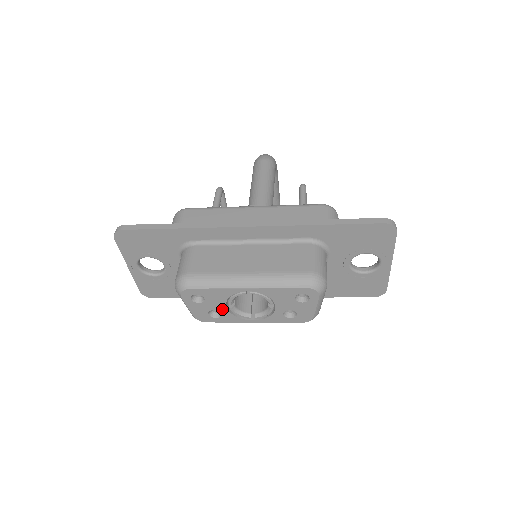
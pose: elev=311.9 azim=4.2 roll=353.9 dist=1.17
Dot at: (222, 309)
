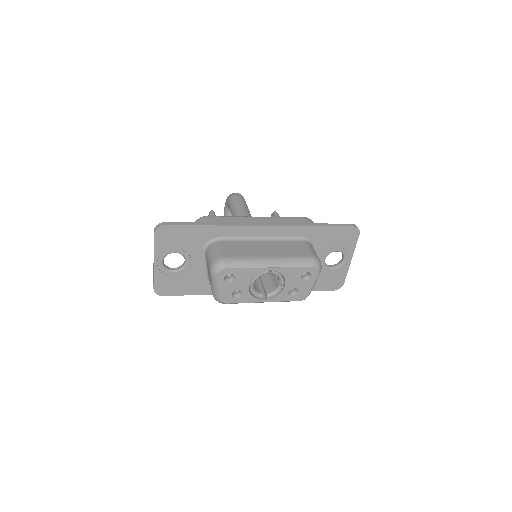
Dot at: (244, 289)
